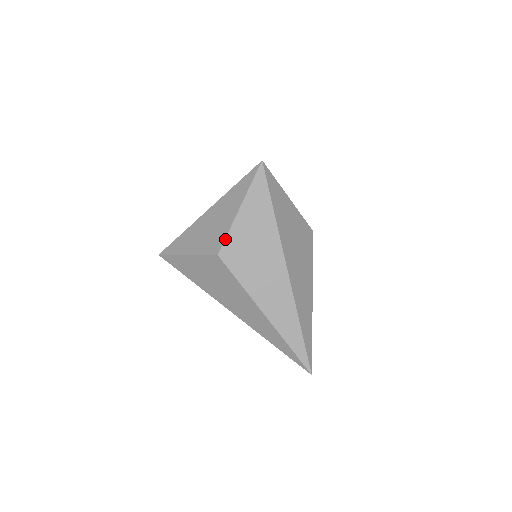
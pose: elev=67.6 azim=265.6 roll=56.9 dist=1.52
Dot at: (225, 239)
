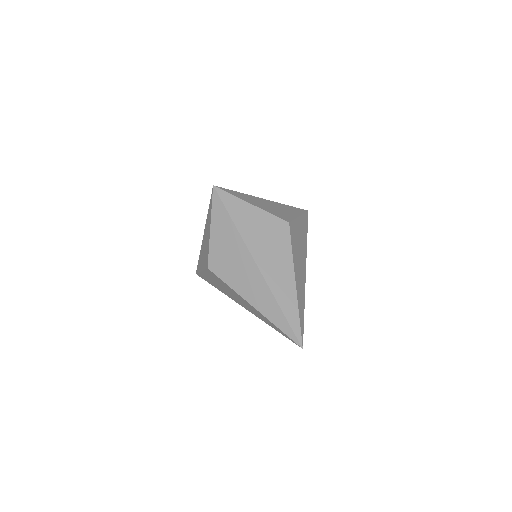
Dot at: (208, 255)
